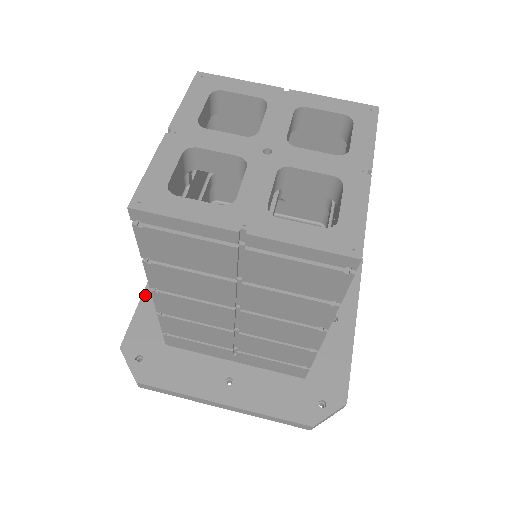
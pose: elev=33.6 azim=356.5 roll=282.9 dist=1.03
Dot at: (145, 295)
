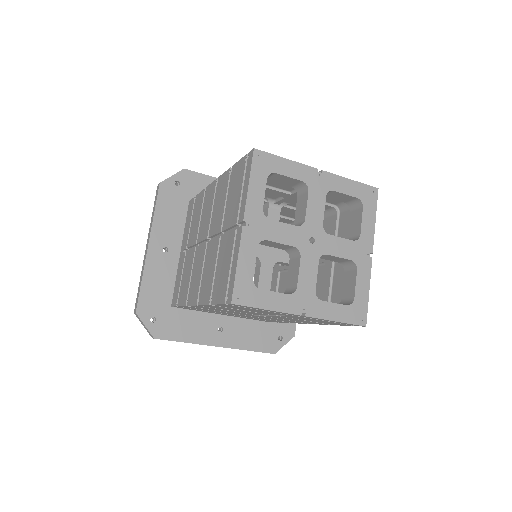
Dot at: (147, 264)
